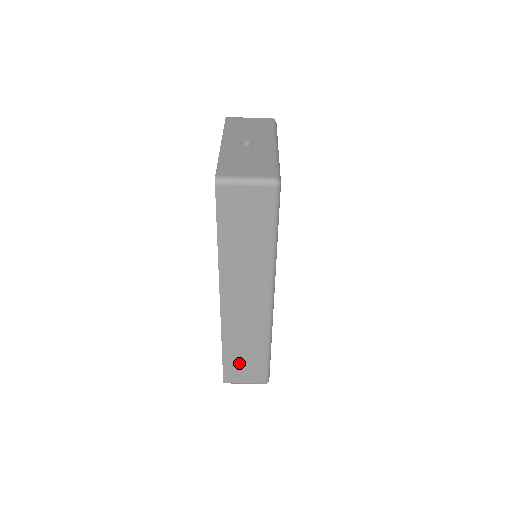
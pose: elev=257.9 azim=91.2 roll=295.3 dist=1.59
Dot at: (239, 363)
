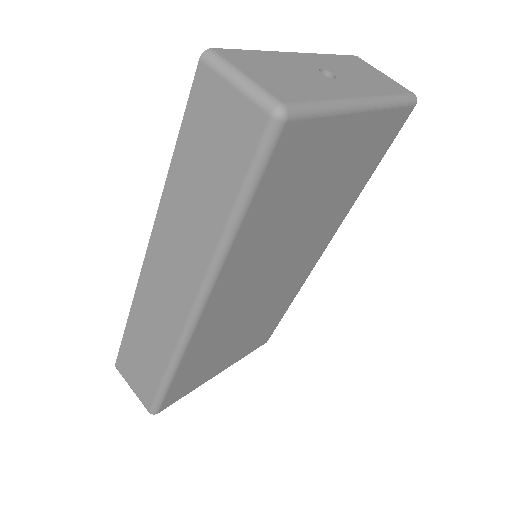
Dot at: (136, 358)
